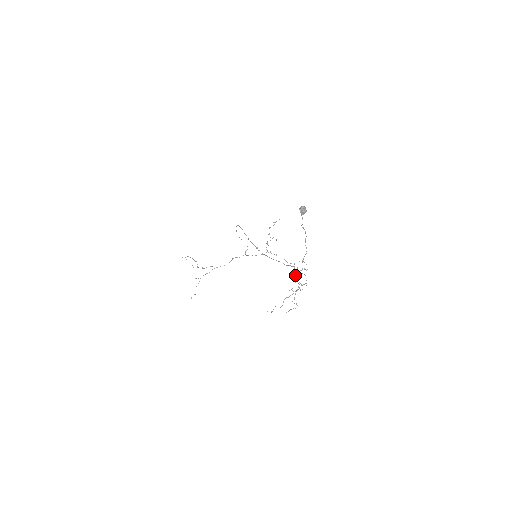
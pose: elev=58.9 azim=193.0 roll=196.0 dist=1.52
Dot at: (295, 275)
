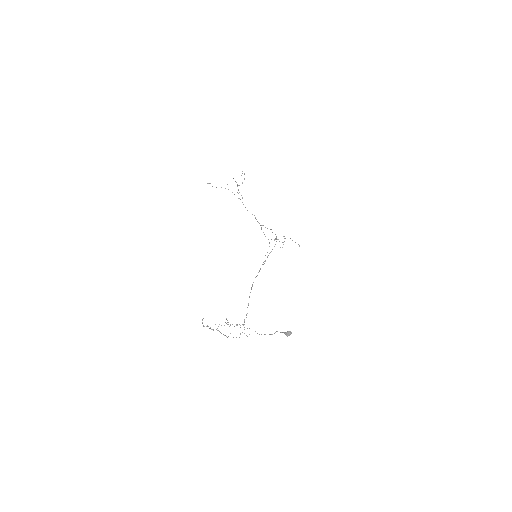
Dot at: occluded
